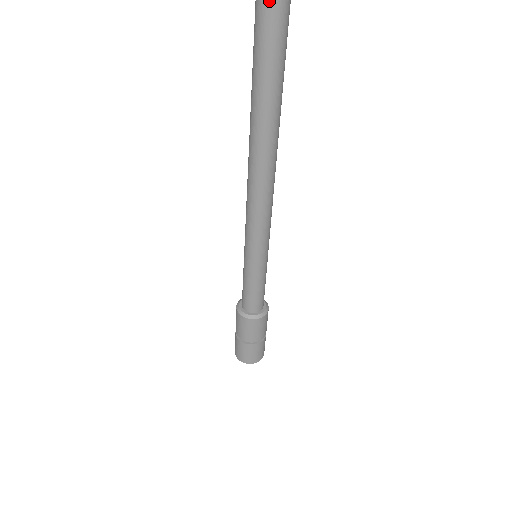
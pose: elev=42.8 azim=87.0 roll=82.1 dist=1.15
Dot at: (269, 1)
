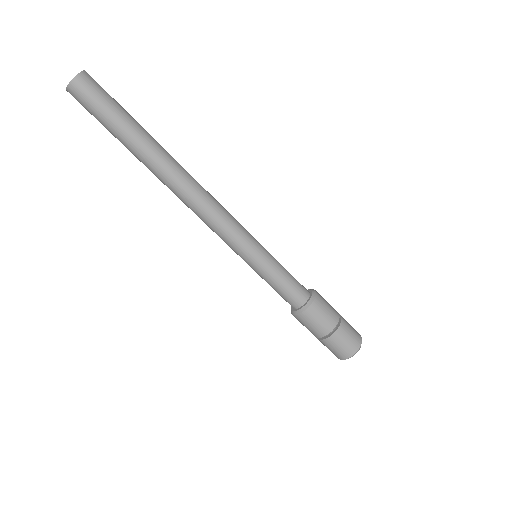
Dot at: (70, 88)
